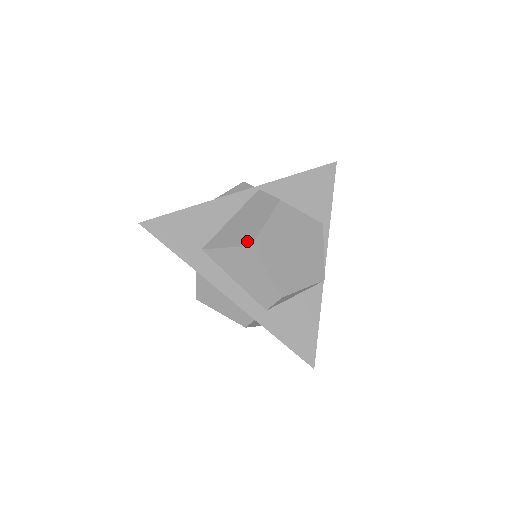
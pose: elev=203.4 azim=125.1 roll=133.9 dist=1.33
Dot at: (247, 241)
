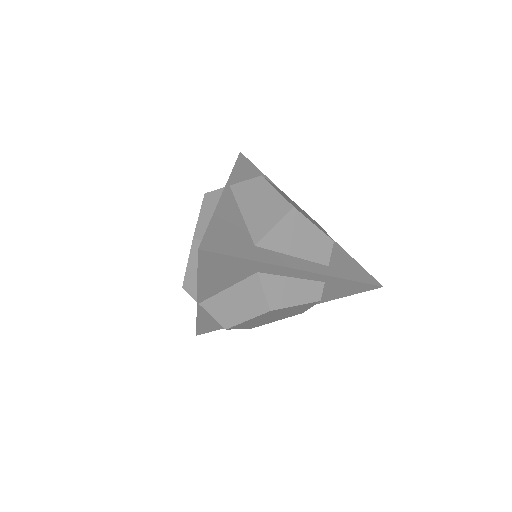
Dot at: (285, 208)
